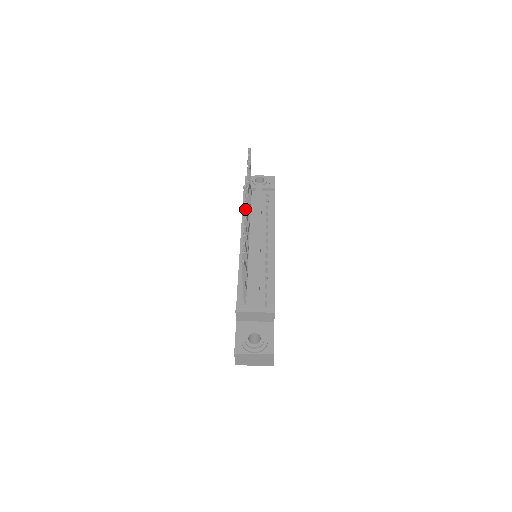
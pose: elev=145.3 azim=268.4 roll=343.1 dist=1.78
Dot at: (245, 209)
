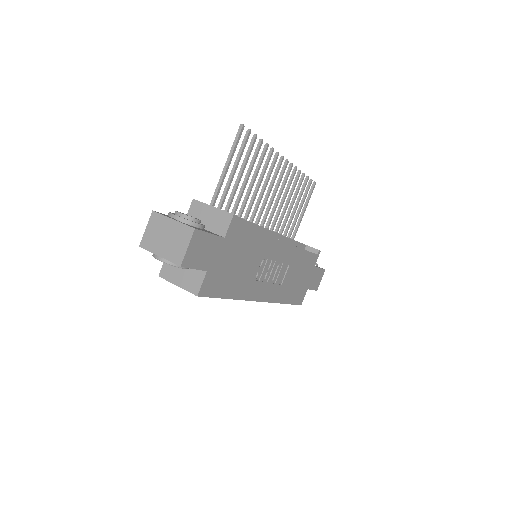
Dot at: occluded
